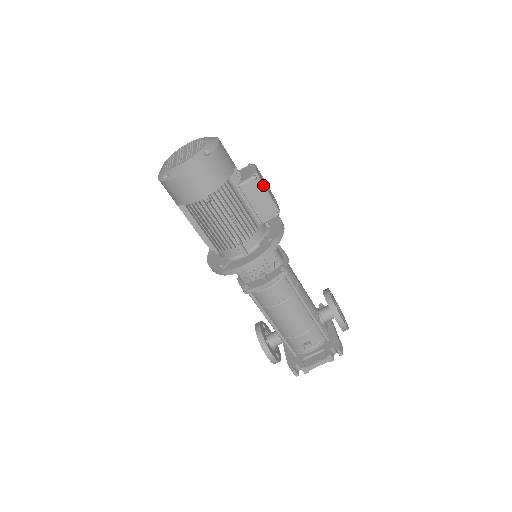
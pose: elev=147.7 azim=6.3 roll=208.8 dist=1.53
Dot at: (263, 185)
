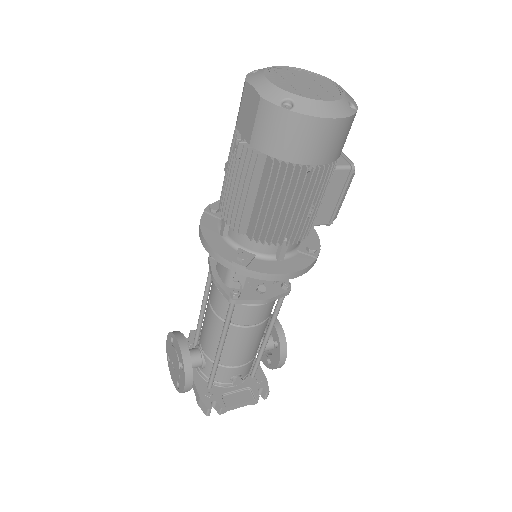
Dot at: occluded
